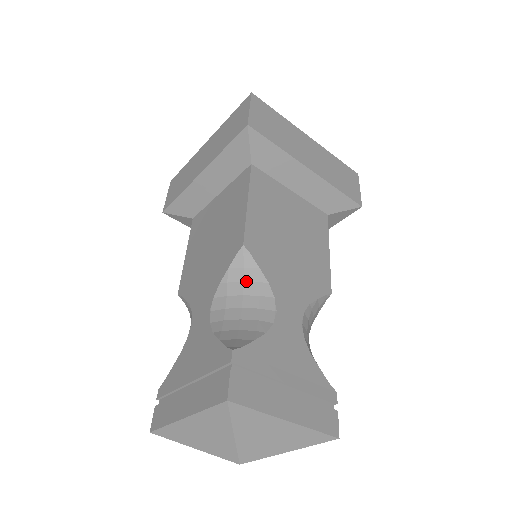
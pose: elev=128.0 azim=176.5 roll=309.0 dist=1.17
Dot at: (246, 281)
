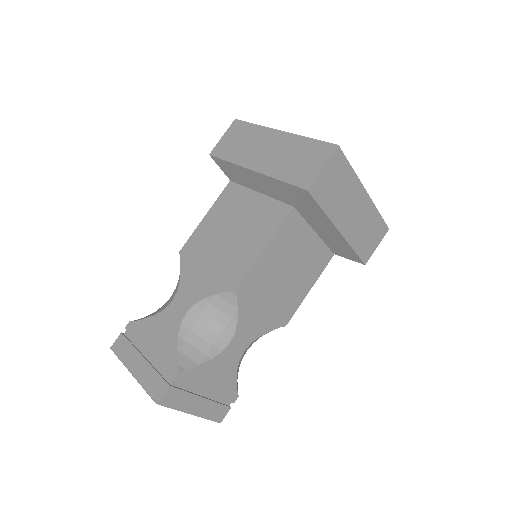
Dot at: (223, 311)
